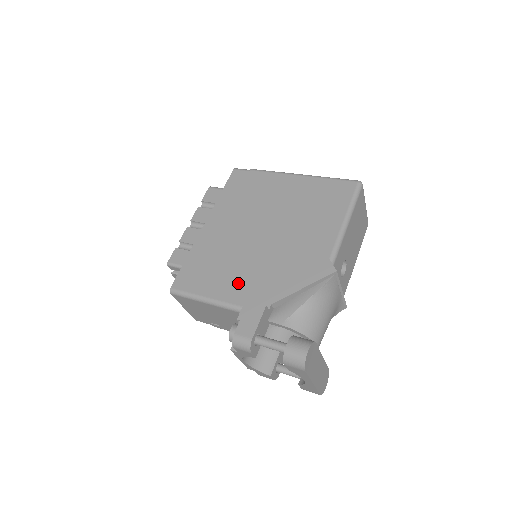
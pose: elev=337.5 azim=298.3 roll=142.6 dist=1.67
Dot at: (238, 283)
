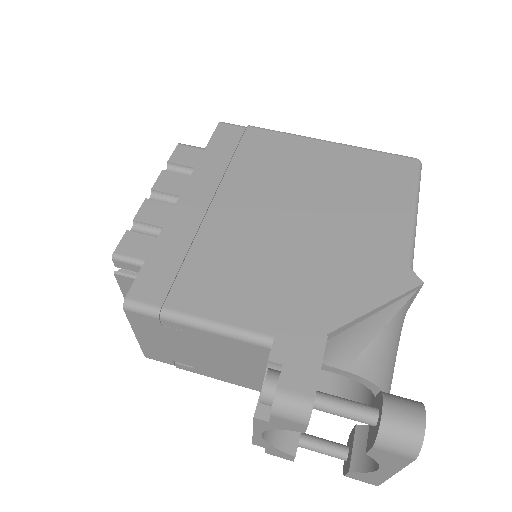
Dot at: (259, 295)
